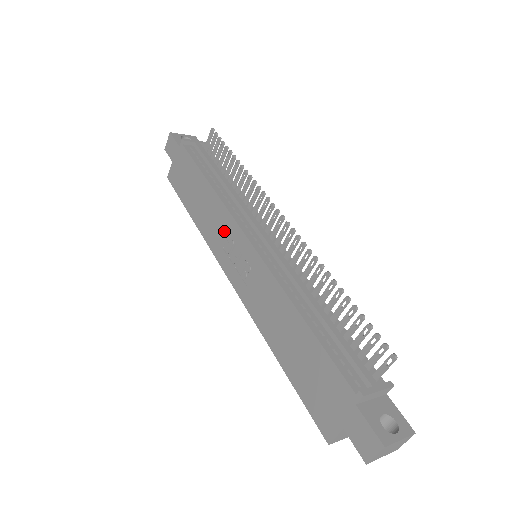
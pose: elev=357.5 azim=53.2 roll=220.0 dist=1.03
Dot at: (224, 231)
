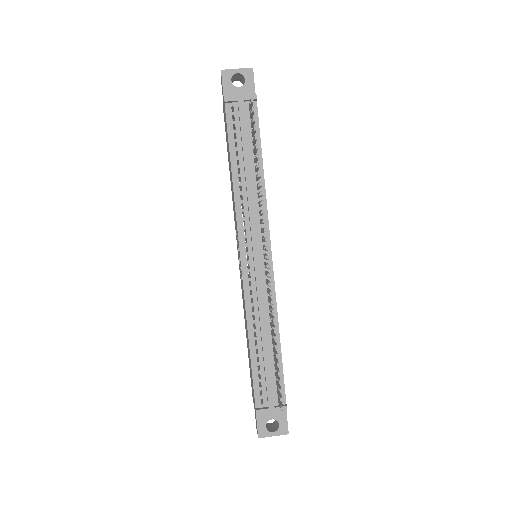
Dot at: (236, 226)
